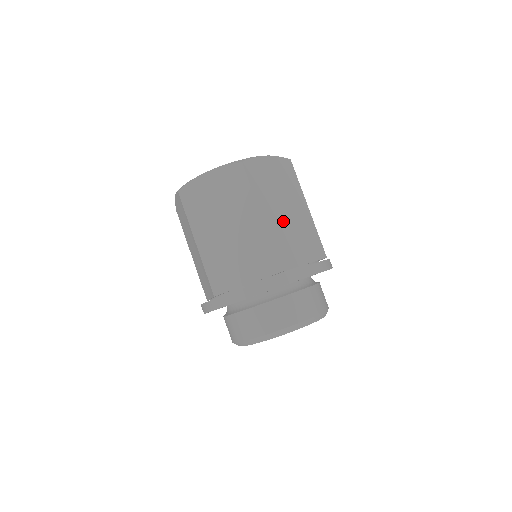
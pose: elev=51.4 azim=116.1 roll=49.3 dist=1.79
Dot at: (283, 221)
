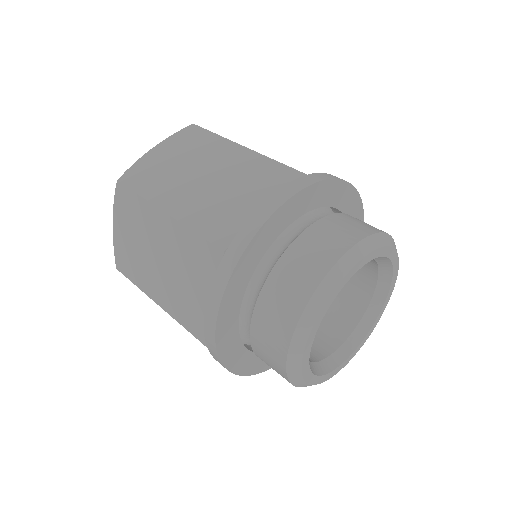
Dot at: (204, 191)
